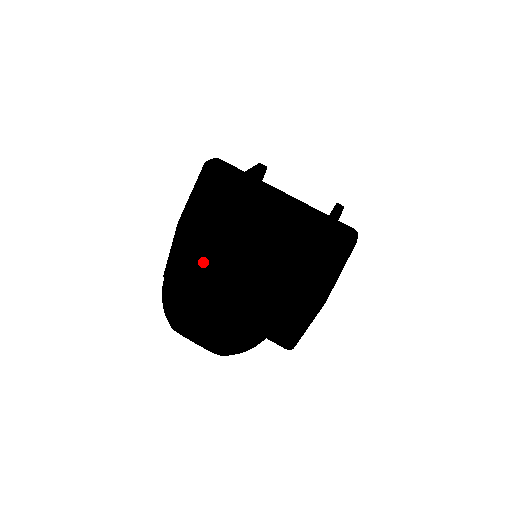
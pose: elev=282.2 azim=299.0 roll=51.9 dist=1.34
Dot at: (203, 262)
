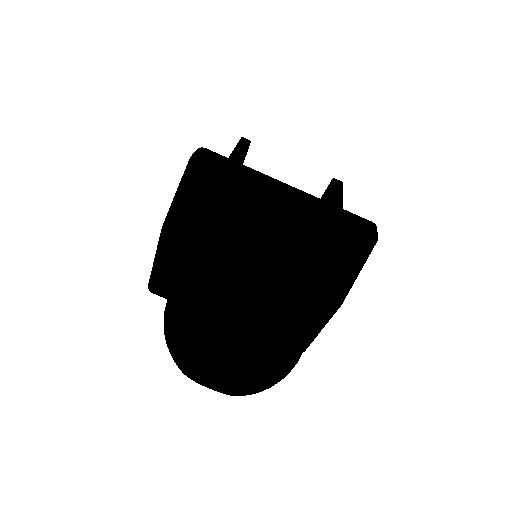
Dot at: (217, 298)
